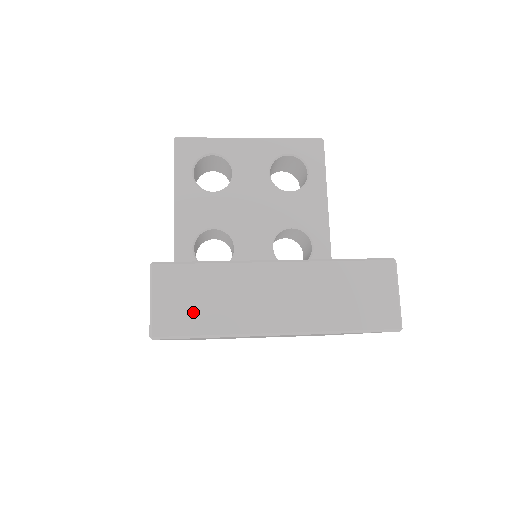
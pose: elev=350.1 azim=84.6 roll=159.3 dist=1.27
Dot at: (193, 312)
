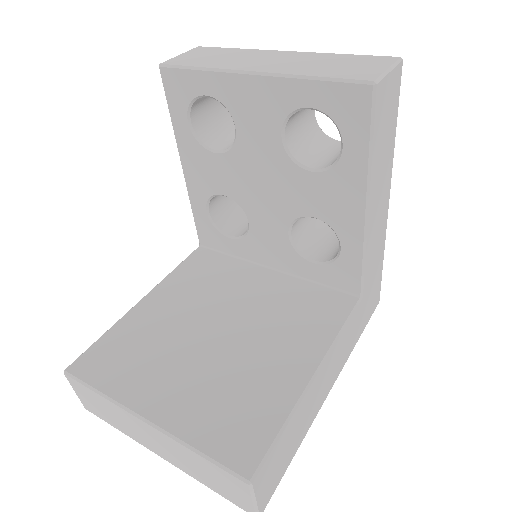
Dot at: (101, 412)
